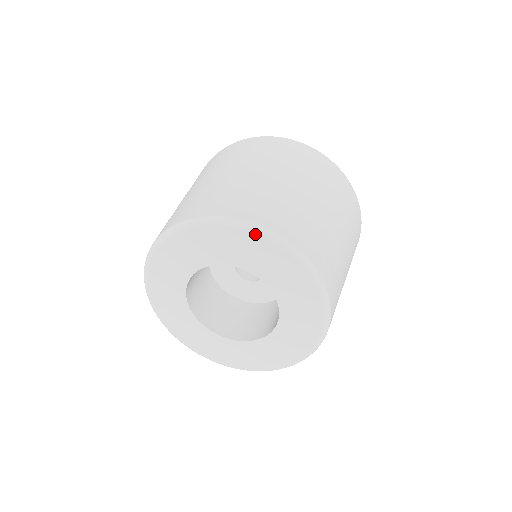
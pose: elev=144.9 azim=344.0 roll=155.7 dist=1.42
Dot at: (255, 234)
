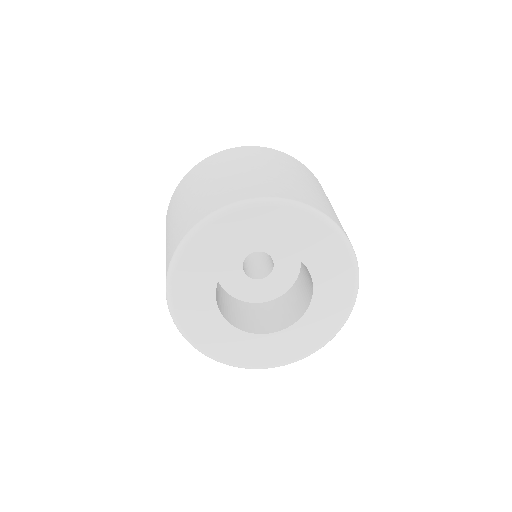
Dot at: (342, 242)
